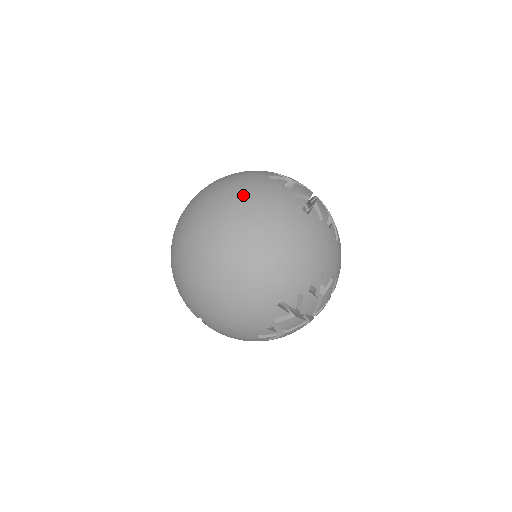
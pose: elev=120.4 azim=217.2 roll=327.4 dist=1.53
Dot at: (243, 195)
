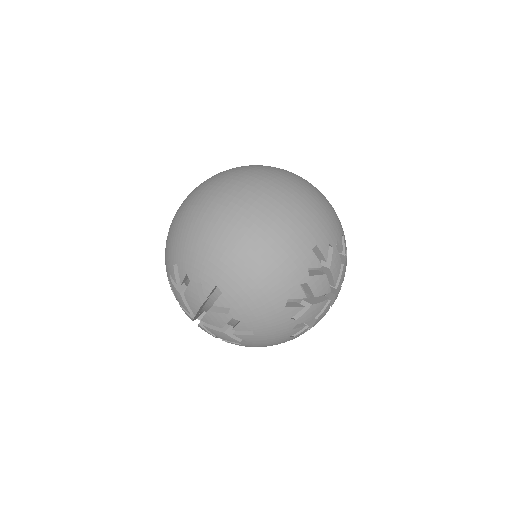
Dot at: (259, 165)
